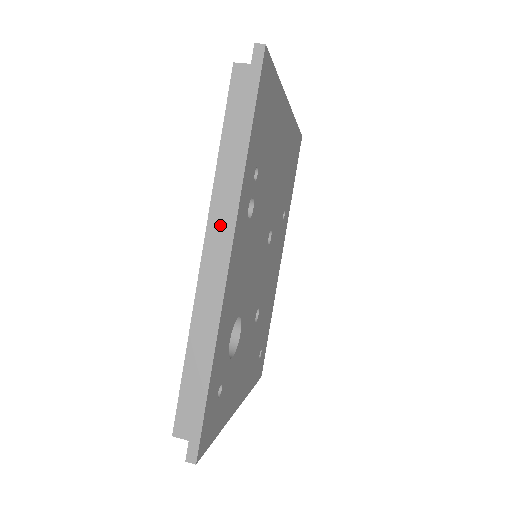
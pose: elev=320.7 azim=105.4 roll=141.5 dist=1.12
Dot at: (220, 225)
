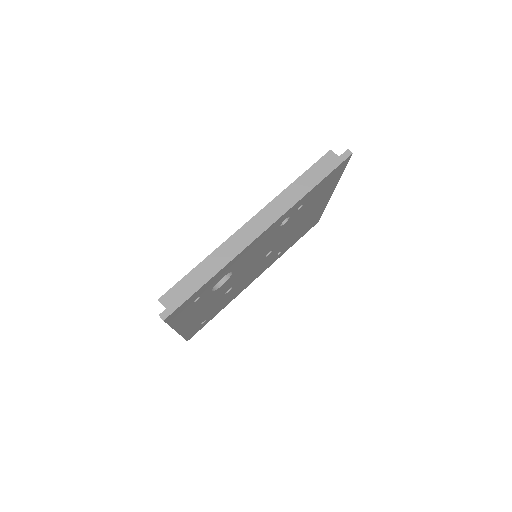
Dot at: (268, 214)
